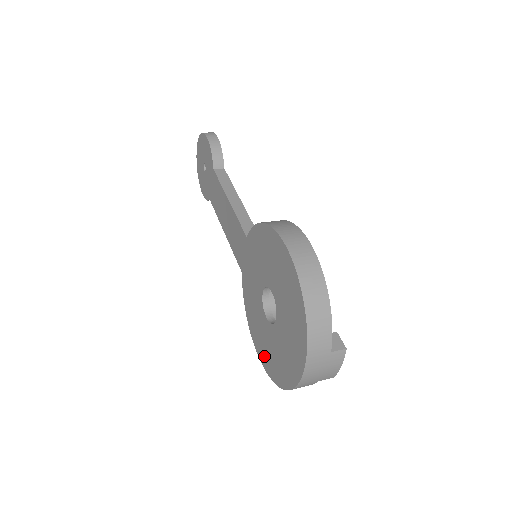
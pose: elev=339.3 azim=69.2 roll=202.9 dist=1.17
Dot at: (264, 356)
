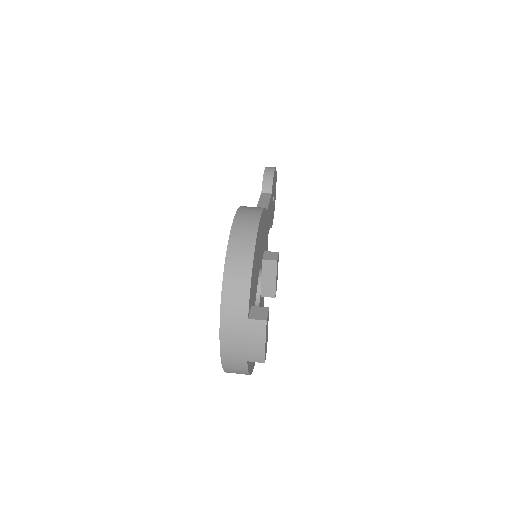
Dot at: occluded
